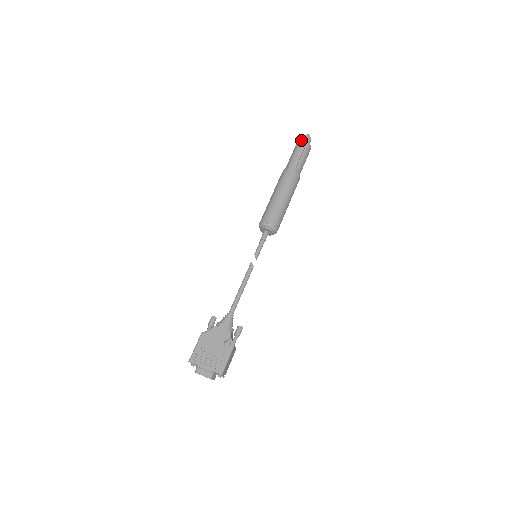
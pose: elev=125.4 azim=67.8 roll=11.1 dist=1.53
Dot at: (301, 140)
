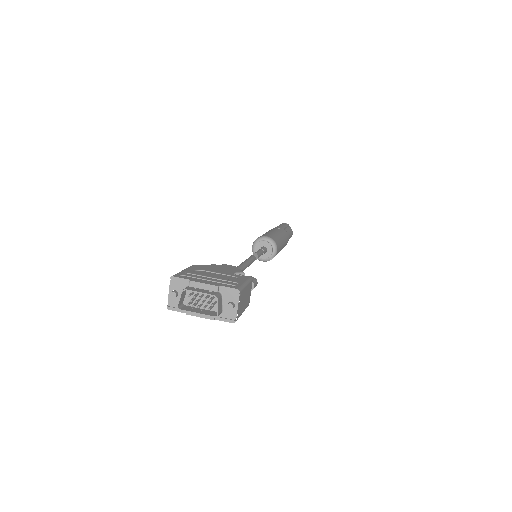
Dot at: (283, 223)
